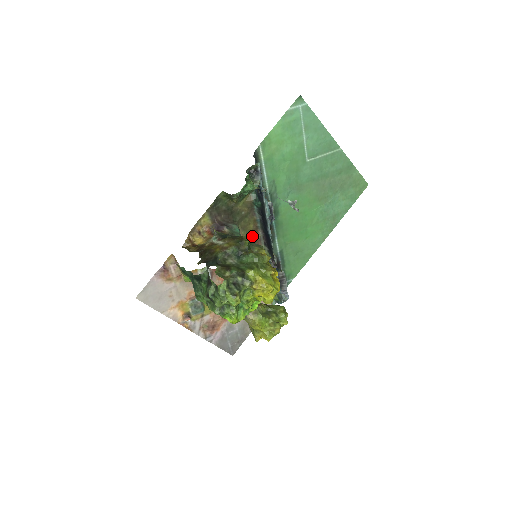
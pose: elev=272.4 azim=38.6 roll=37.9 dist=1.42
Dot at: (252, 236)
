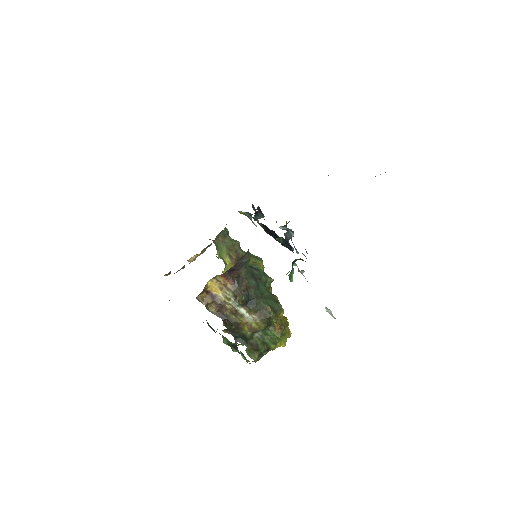
Dot at: occluded
